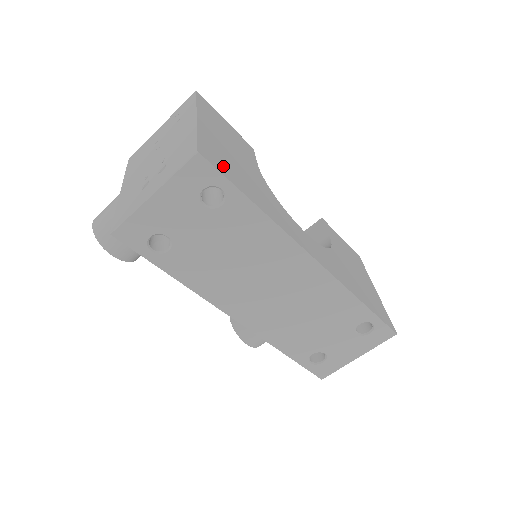
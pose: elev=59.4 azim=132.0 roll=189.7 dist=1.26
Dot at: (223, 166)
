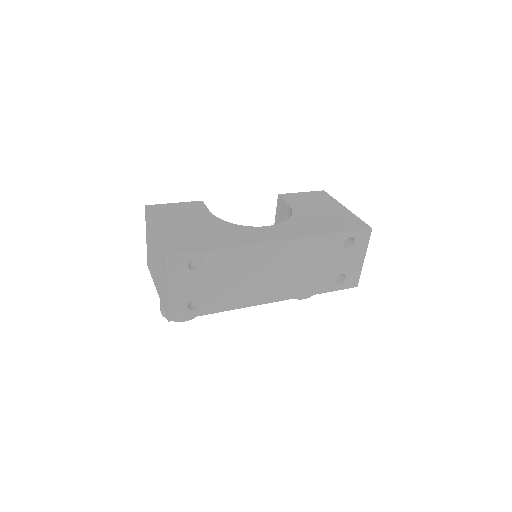
Dot at: (187, 245)
